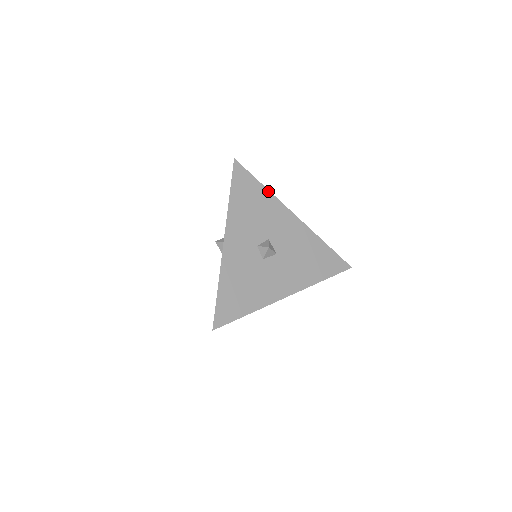
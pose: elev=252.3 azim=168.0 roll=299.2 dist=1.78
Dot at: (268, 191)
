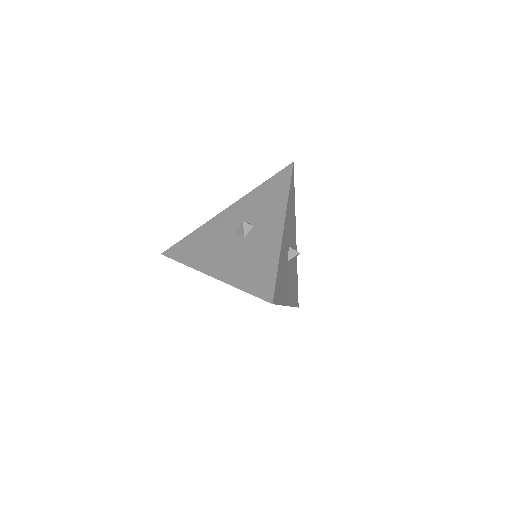
Dot at: occluded
